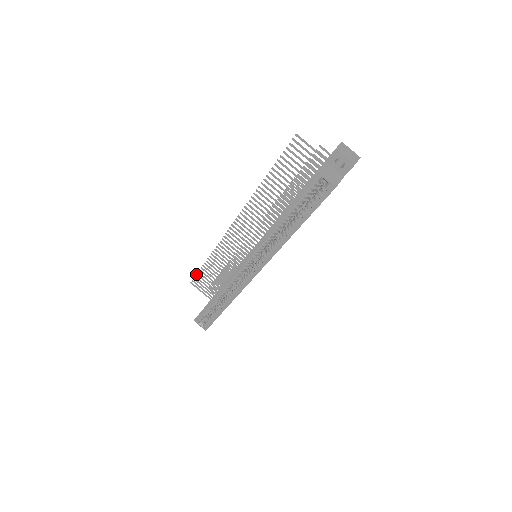
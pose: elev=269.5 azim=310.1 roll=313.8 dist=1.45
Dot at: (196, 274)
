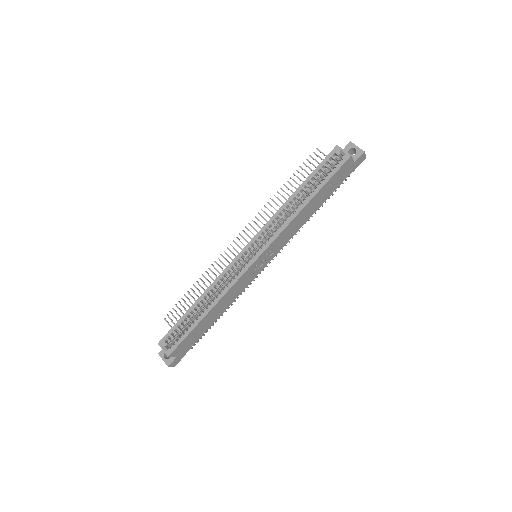
Dot at: (175, 304)
